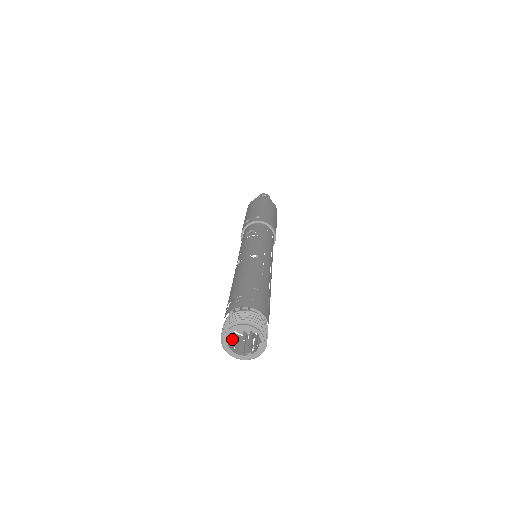
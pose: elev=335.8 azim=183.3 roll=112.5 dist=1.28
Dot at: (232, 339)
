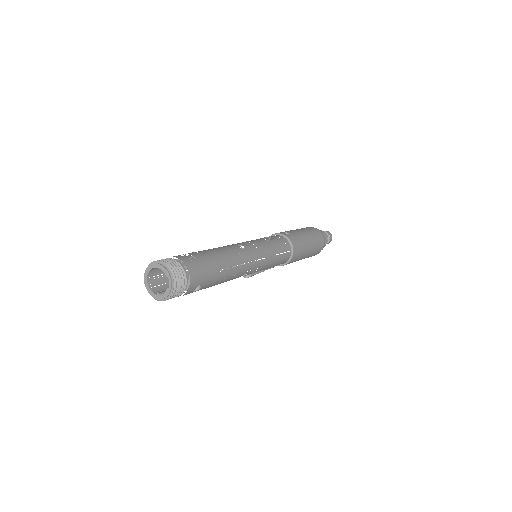
Dot at: (158, 280)
